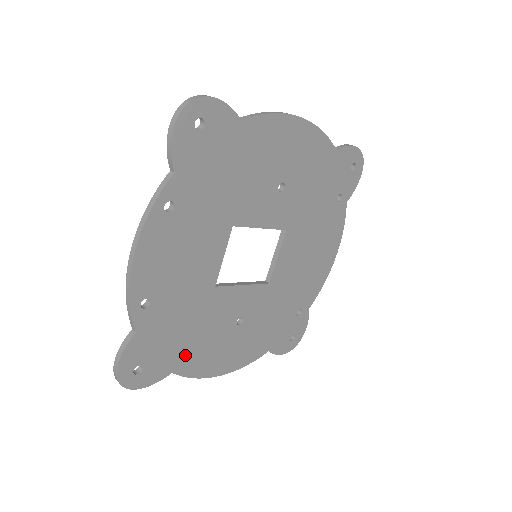
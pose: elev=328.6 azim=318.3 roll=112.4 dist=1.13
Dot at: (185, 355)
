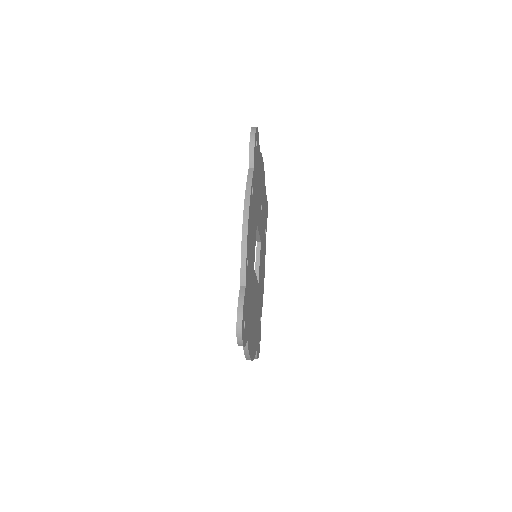
Dot at: (249, 326)
